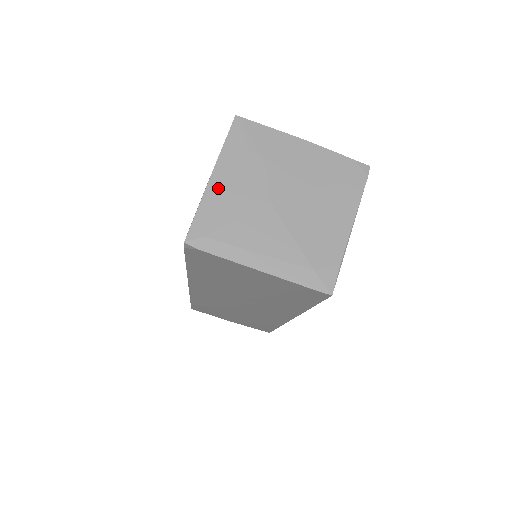
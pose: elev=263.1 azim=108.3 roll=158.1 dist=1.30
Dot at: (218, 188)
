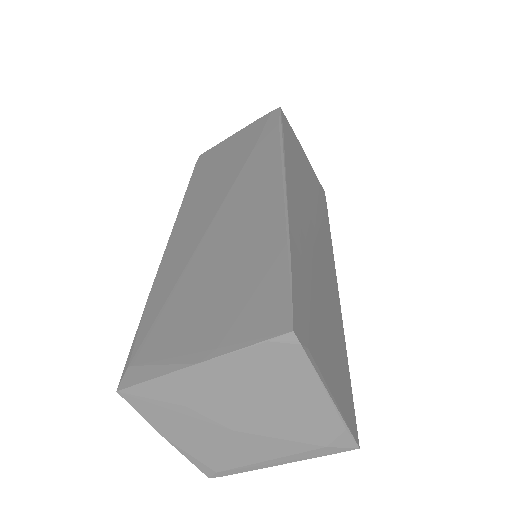
Dot at: (184, 445)
